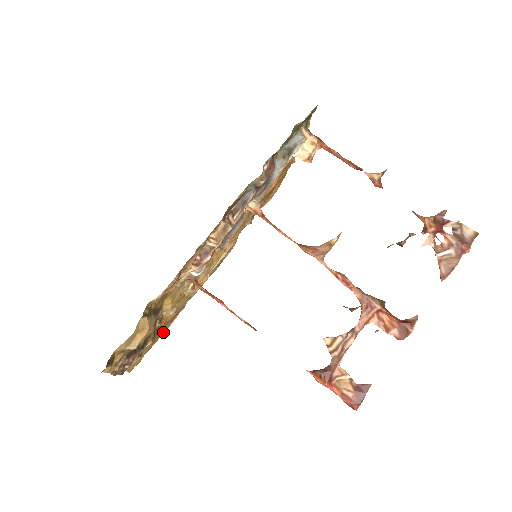
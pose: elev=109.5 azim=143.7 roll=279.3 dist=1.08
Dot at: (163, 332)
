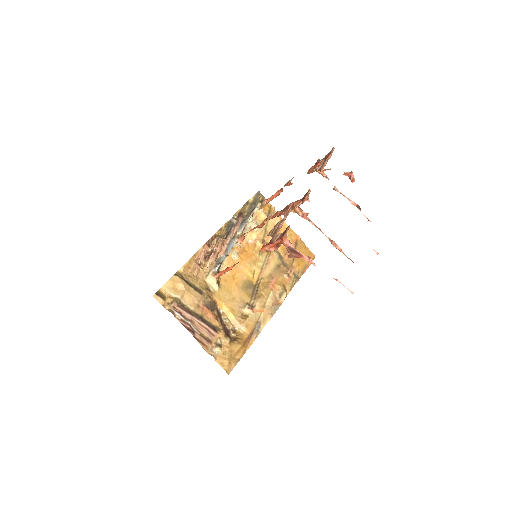
Dot at: (246, 348)
